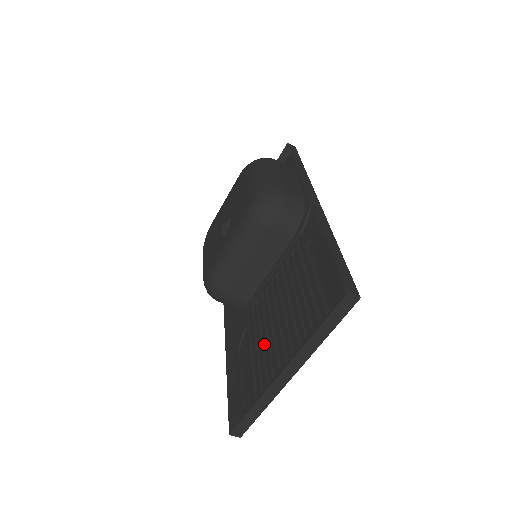
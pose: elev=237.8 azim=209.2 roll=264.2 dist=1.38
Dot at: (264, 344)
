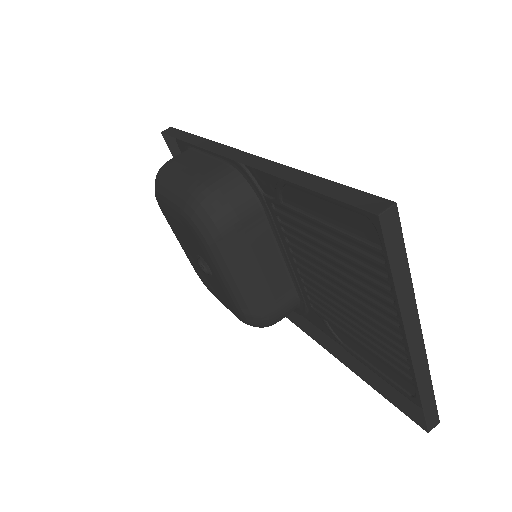
Dot at: (357, 323)
